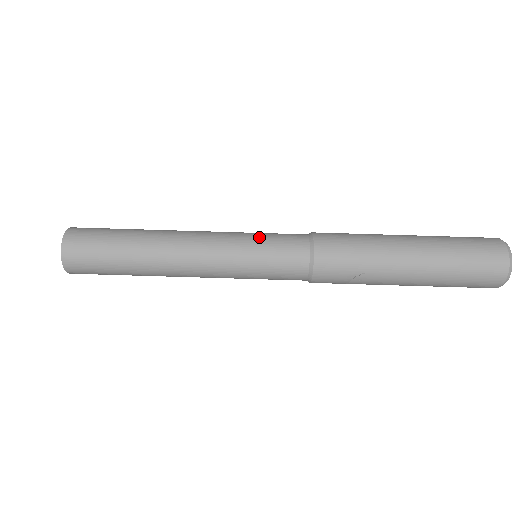
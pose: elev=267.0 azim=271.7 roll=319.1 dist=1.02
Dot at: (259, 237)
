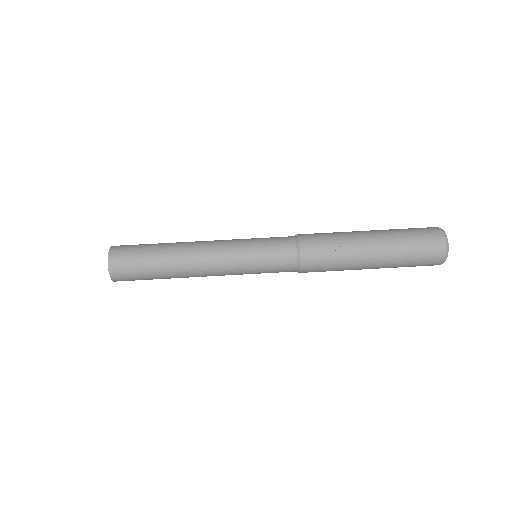
Dot at: occluded
